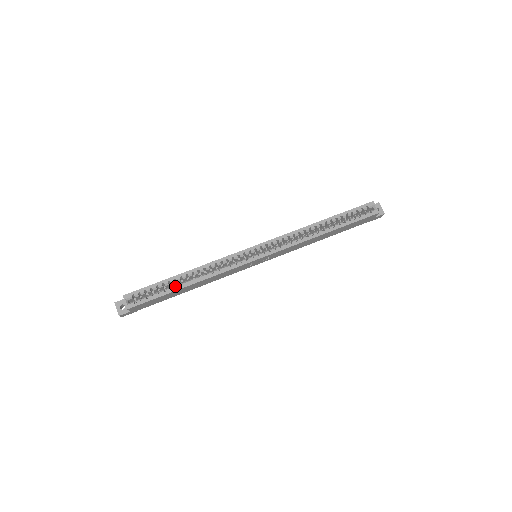
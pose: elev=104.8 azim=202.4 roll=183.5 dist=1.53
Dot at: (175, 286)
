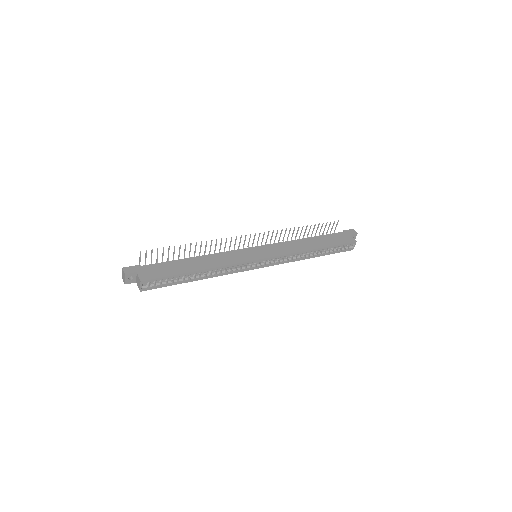
Dot at: (188, 279)
